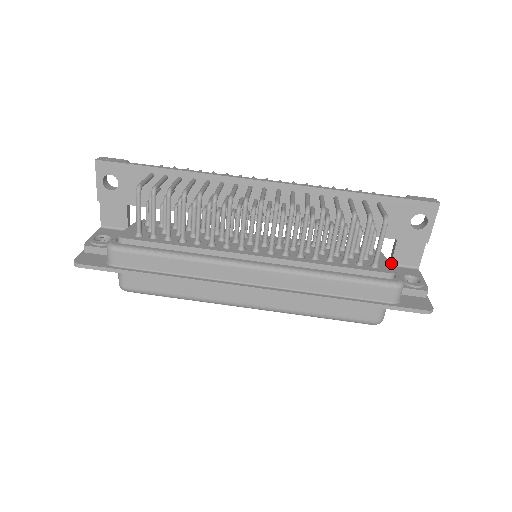
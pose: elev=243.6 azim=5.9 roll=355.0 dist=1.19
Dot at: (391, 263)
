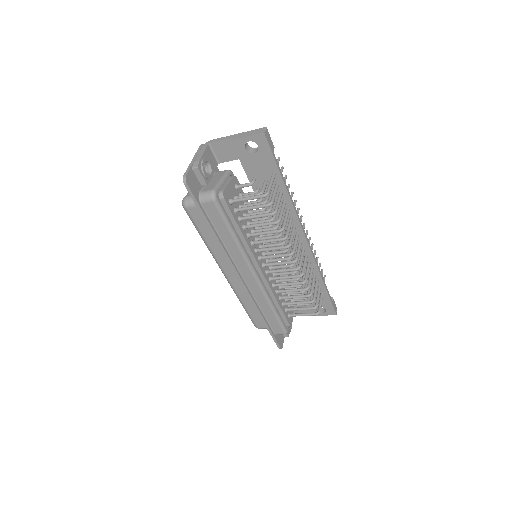
Dot at: occluded
